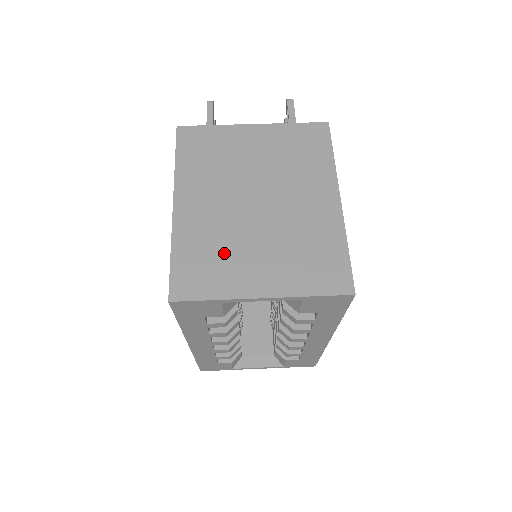
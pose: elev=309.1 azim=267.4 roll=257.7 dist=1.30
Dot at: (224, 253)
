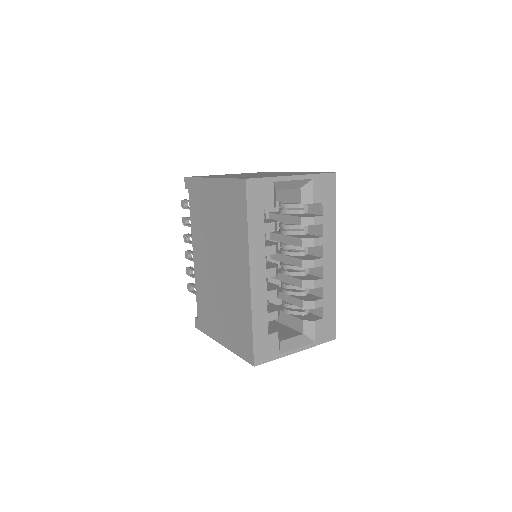
Dot at: (257, 176)
